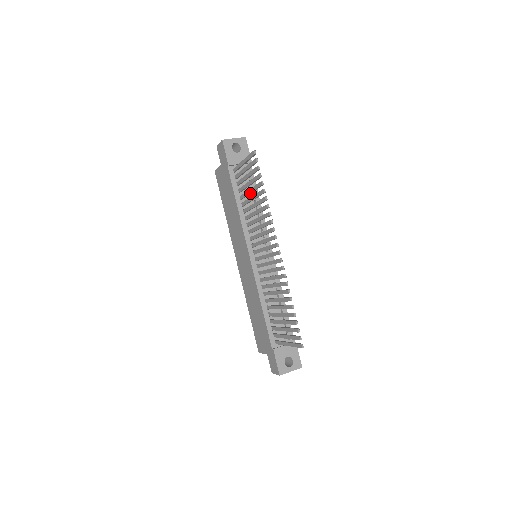
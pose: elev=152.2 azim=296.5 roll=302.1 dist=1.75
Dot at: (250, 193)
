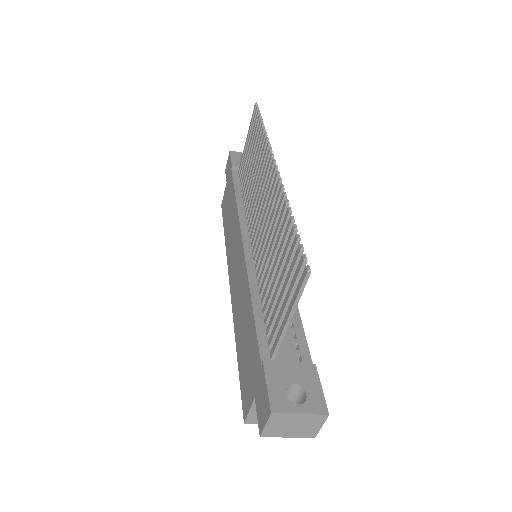
Dot at: occluded
